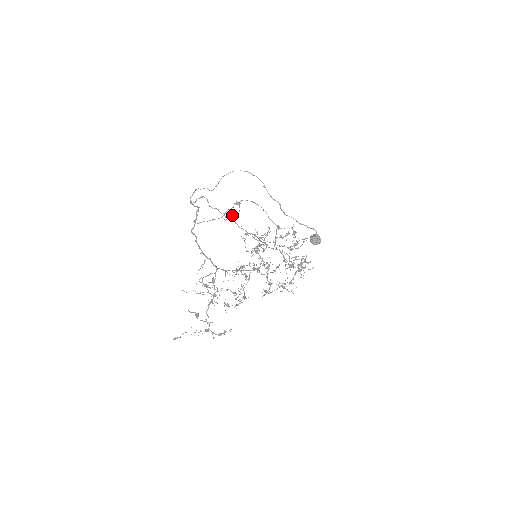
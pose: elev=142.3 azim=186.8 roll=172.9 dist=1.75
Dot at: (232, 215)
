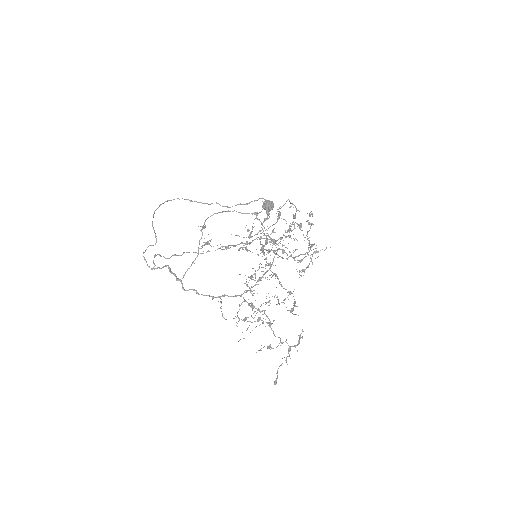
Dot at: occluded
